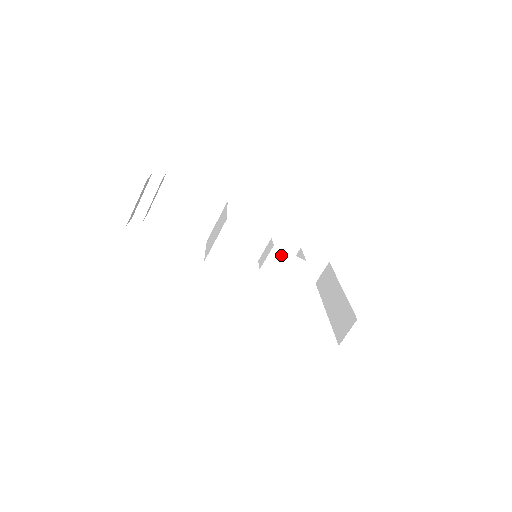
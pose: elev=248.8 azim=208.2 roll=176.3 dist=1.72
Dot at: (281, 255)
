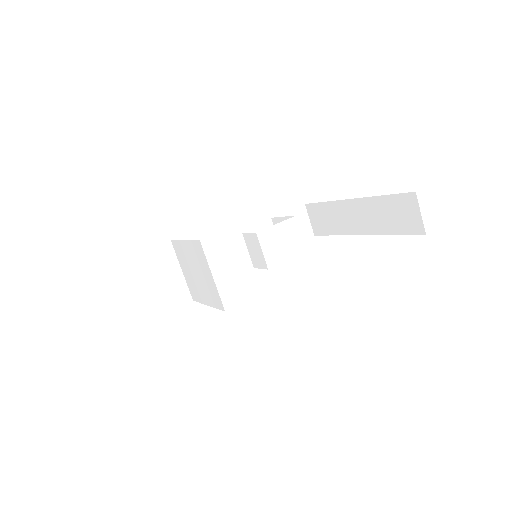
Dot at: (271, 234)
